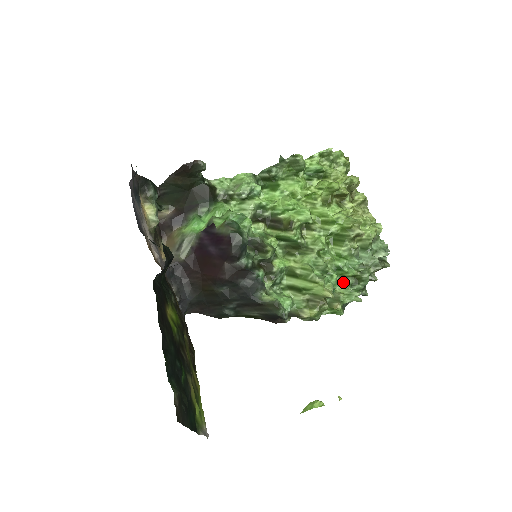
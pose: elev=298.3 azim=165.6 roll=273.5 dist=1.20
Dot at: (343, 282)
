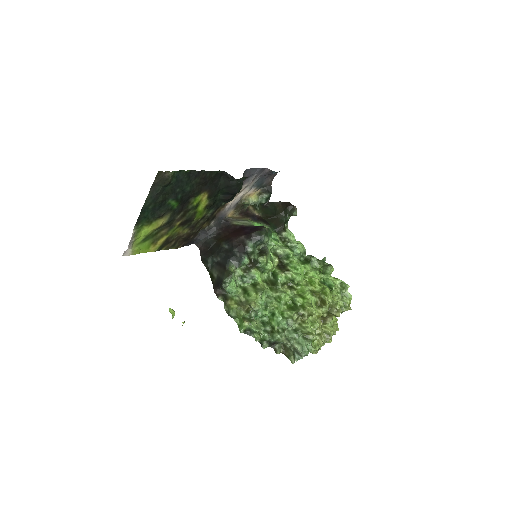
Dot at: (265, 324)
